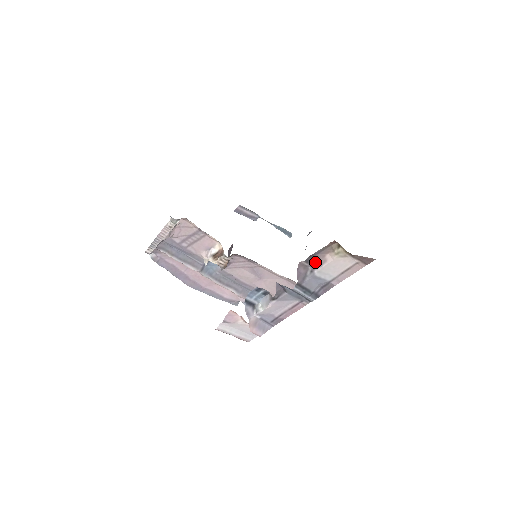
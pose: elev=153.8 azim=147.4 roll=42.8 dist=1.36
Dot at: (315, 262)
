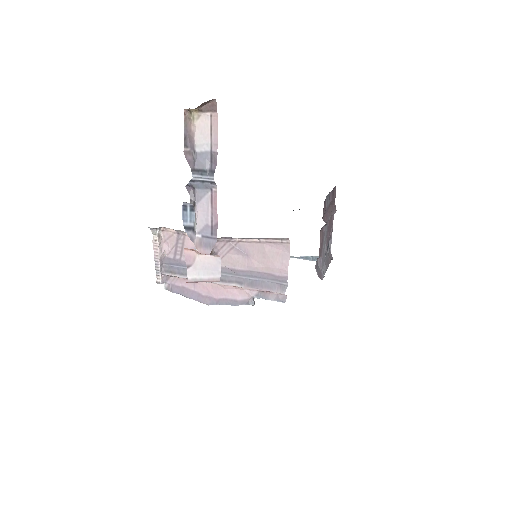
Dot at: (190, 141)
